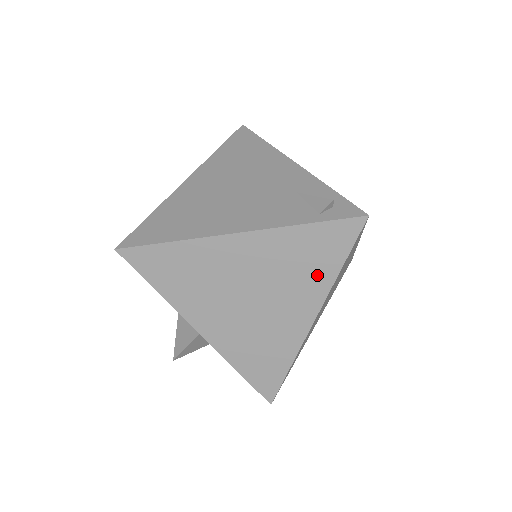
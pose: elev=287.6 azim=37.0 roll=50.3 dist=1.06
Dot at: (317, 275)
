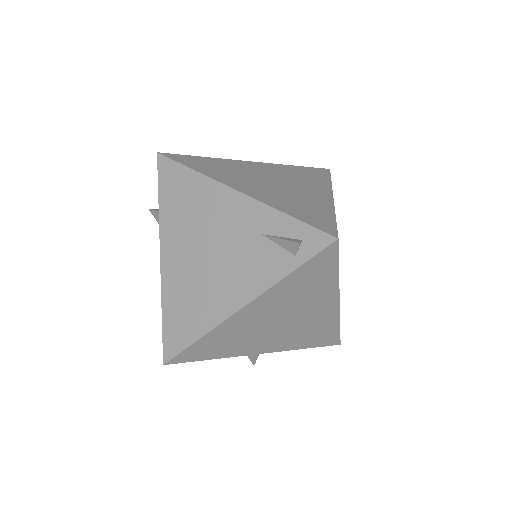
Dot at: (322, 286)
